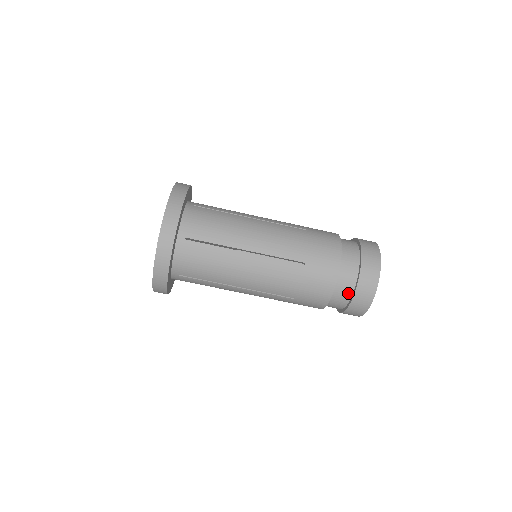
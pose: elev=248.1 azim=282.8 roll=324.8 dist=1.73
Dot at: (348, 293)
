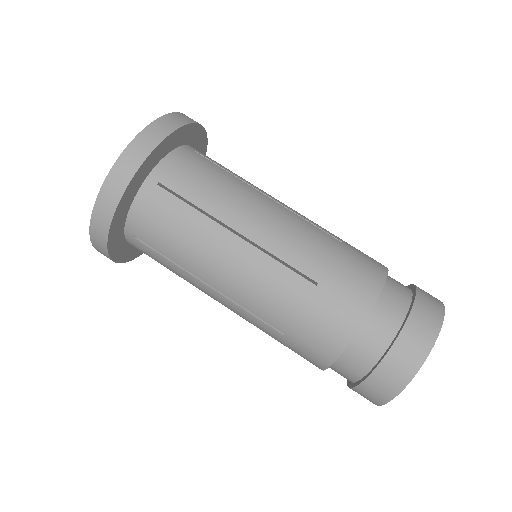
Dot at: (401, 307)
